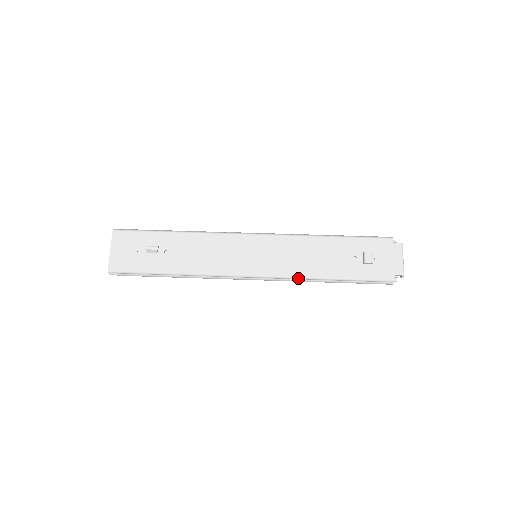
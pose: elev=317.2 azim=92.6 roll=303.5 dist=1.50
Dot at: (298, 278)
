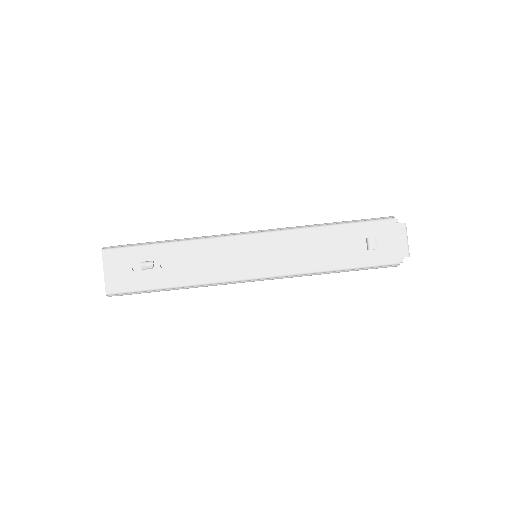
Dot at: (302, 274)
